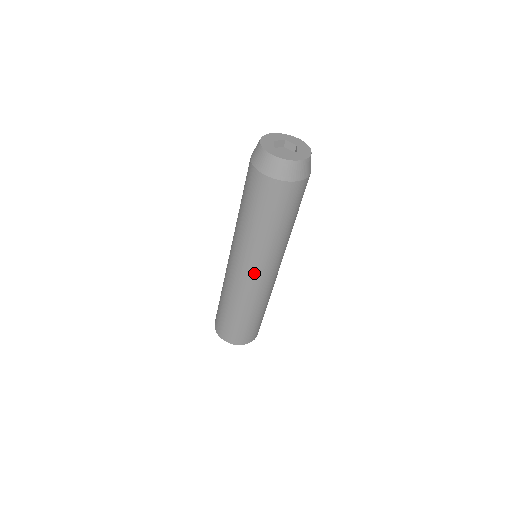
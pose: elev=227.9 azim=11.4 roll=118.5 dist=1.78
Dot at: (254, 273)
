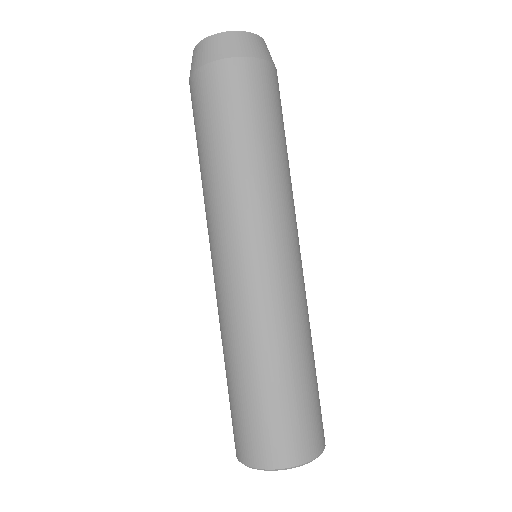
Dot at: (244, 255)
